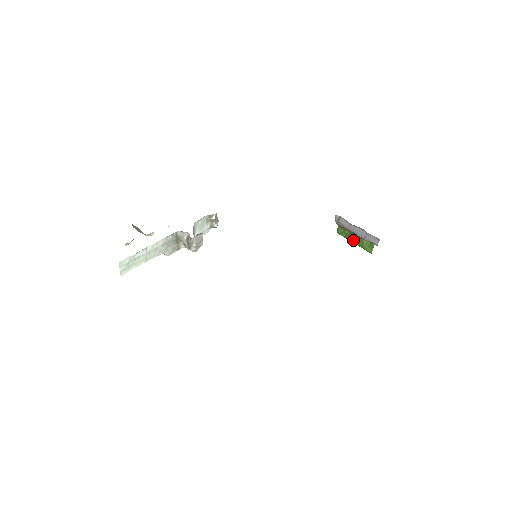
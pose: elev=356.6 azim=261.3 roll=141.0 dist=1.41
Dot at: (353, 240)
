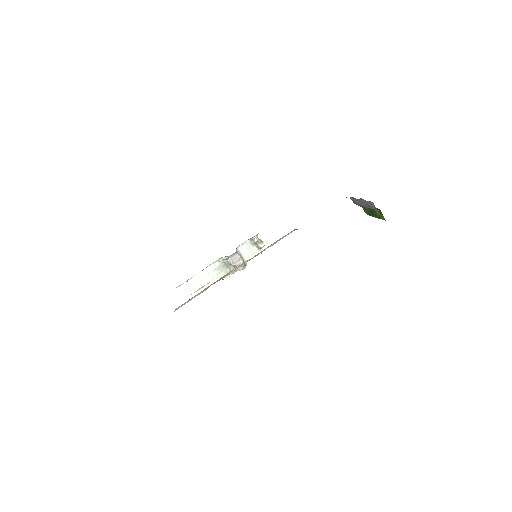
Dot at: (373, 215)
